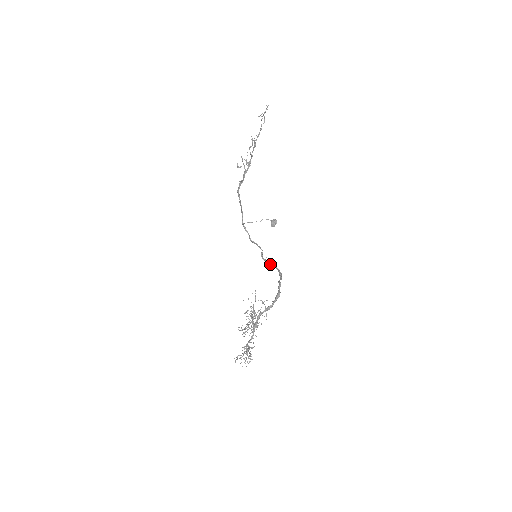
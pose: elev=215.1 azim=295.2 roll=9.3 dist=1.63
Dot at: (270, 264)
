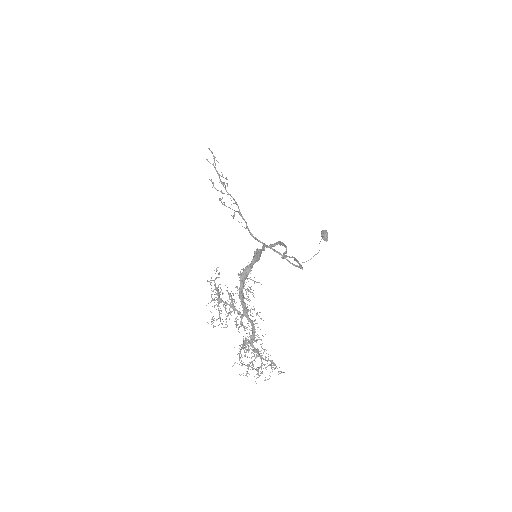
Dot at: (286, 253)
